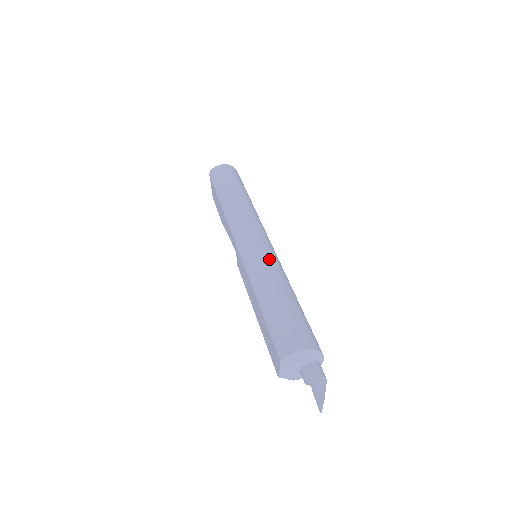
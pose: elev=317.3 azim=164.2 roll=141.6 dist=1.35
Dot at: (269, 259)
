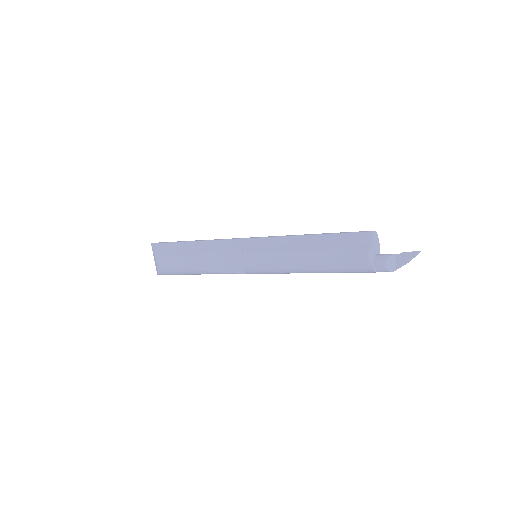
Dot at: occluded
